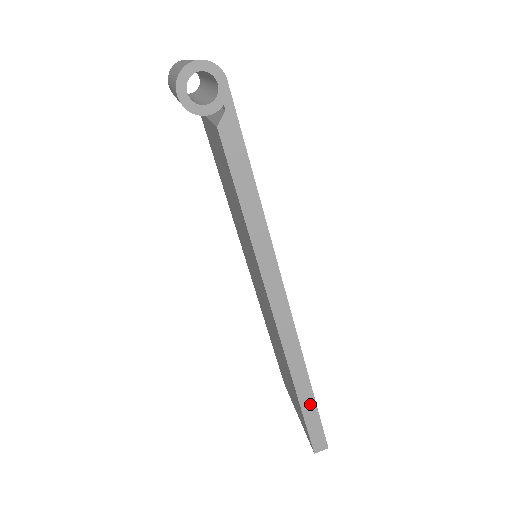
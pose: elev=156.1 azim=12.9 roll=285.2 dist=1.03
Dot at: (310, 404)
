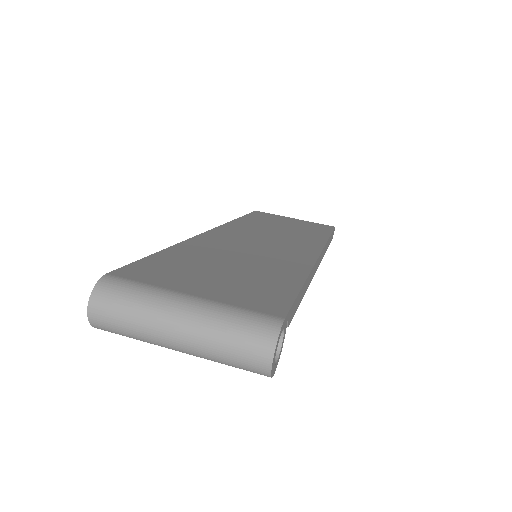
Dot at: occluded
